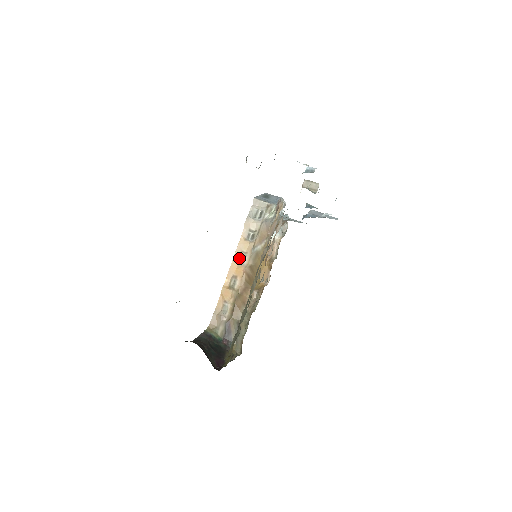
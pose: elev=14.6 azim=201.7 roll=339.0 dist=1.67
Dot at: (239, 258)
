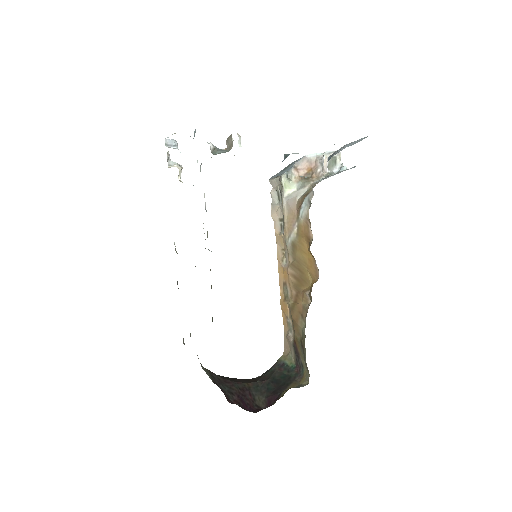
Dot at: (282, 259)
